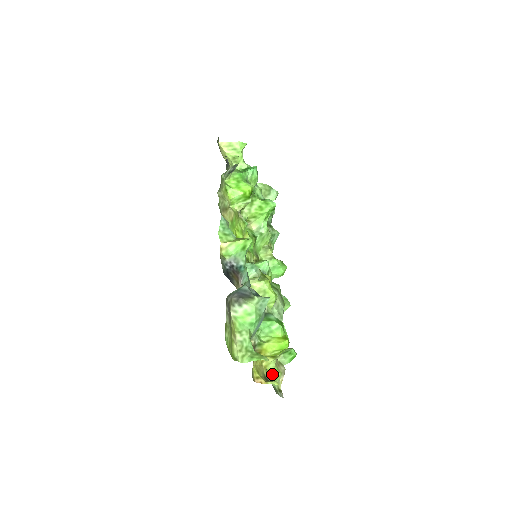
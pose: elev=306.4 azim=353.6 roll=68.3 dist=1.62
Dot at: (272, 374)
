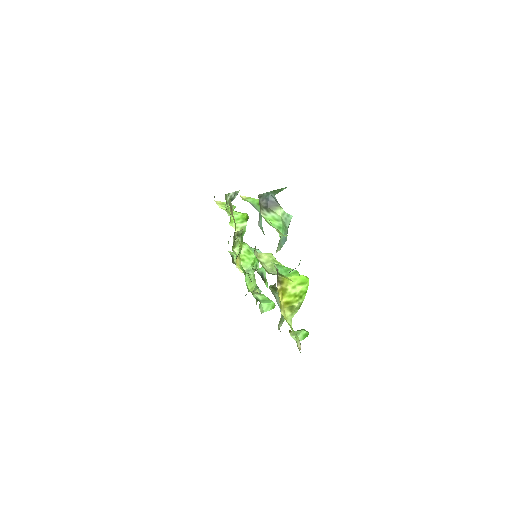
Dot at: (291, 329)
